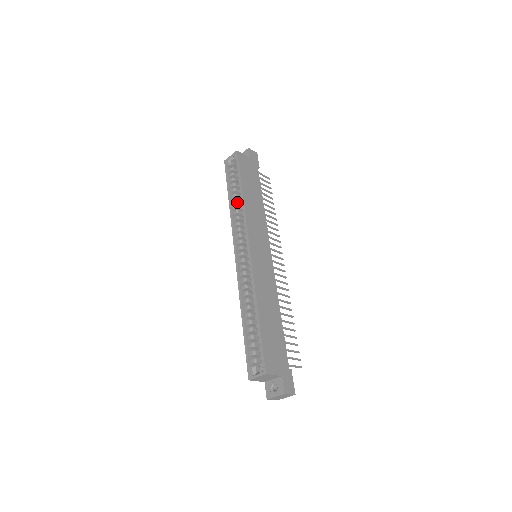
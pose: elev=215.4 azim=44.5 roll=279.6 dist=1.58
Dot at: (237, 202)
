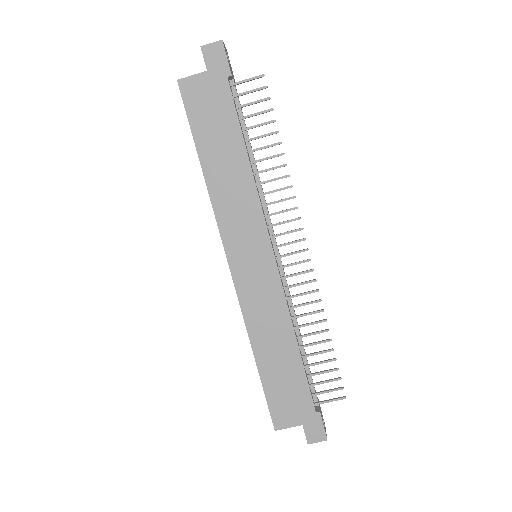
Dot at: occluded
